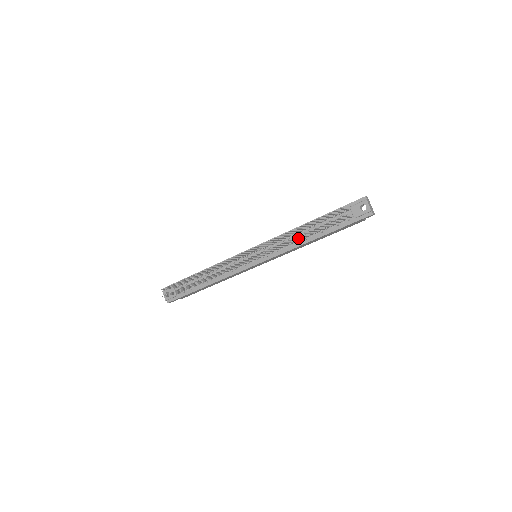
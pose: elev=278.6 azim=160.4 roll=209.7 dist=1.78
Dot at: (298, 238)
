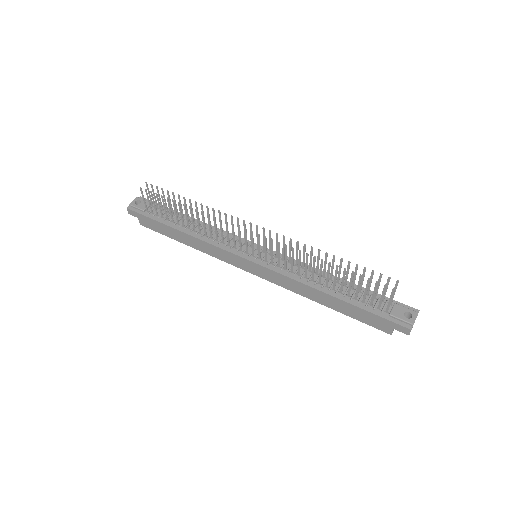
Dot at: (321, 272)
